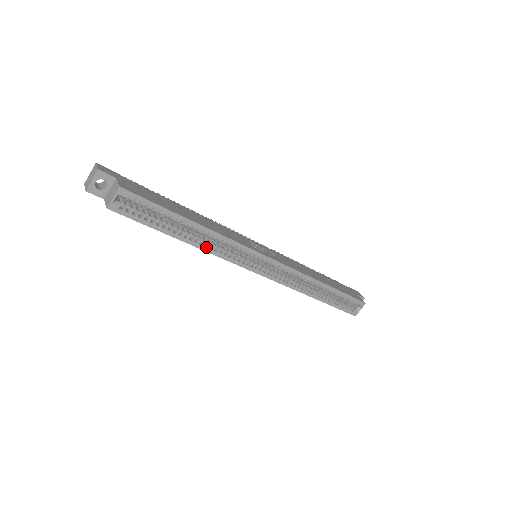
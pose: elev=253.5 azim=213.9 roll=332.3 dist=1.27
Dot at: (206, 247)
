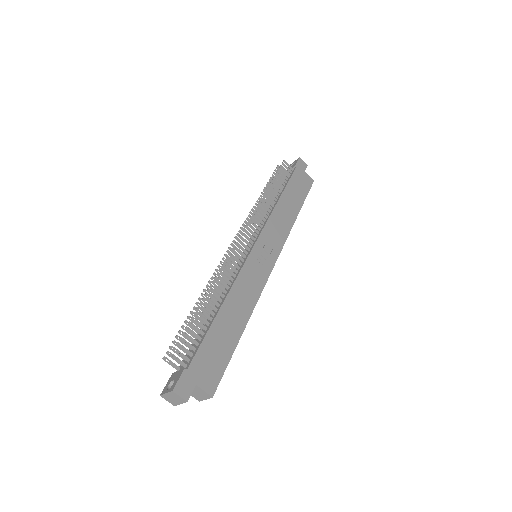
Dot at: occluded
